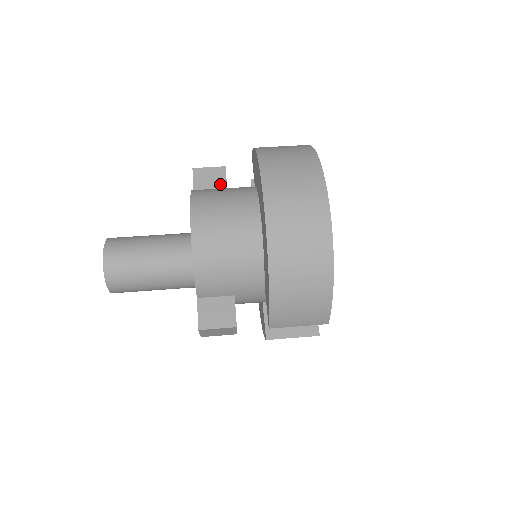
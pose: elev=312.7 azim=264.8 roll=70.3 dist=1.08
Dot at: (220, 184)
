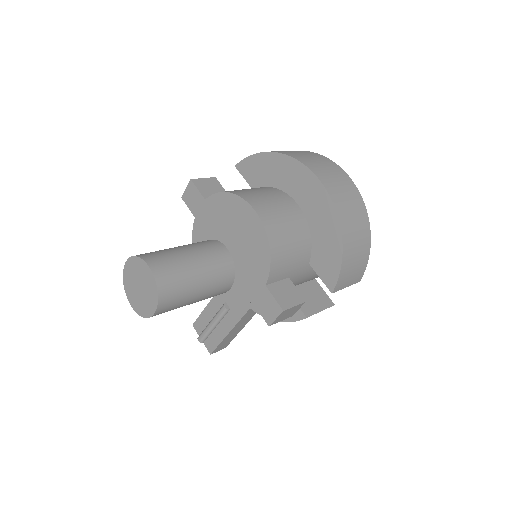
Dot at: (221, 191)
